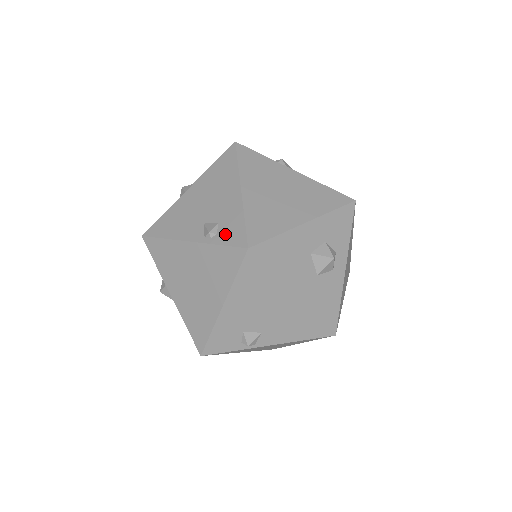
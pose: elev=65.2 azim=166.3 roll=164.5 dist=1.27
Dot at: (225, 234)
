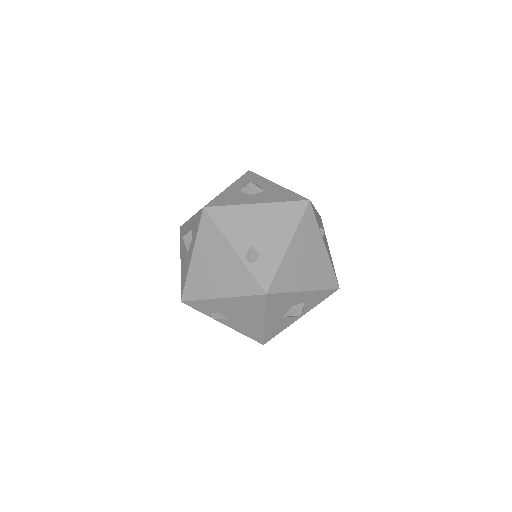
Dot at: (259, 269)
